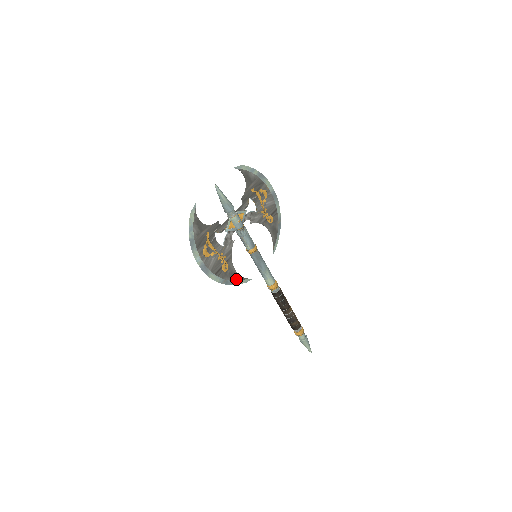
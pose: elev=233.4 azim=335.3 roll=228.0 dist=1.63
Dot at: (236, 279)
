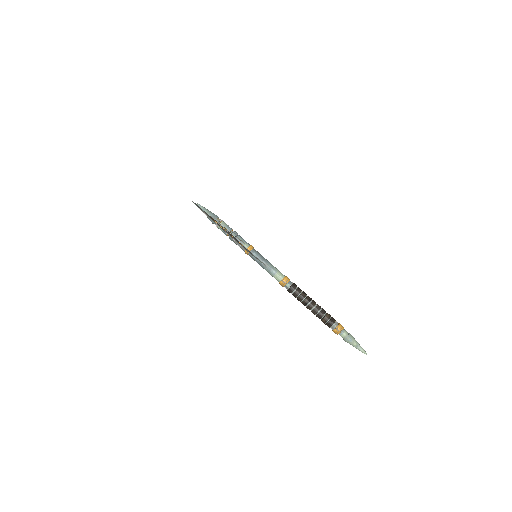
Dot at: (254, 256)
